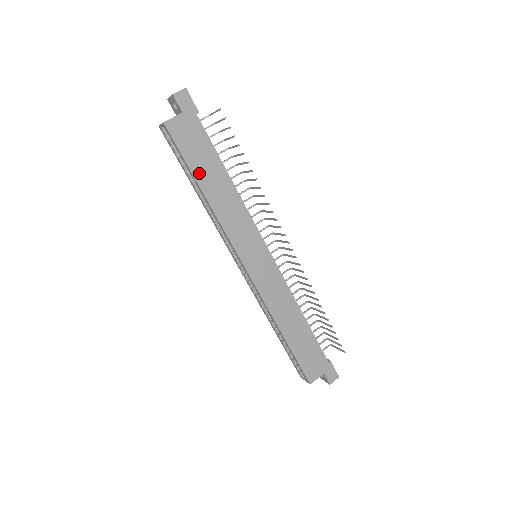
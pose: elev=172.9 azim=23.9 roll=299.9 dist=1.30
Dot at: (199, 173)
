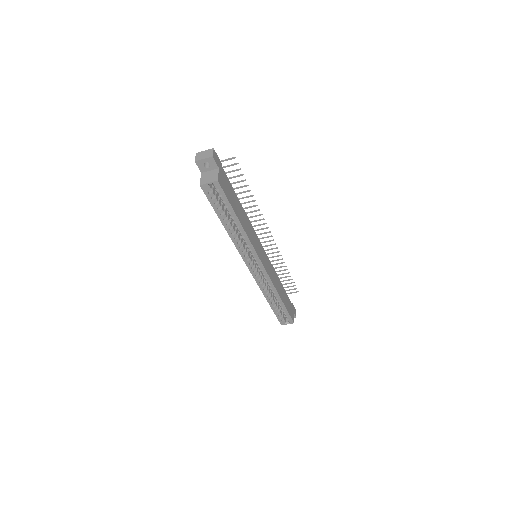
Dot at: (236, 210)
